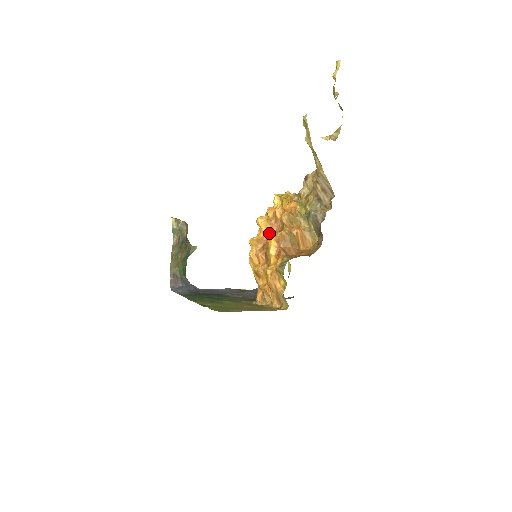
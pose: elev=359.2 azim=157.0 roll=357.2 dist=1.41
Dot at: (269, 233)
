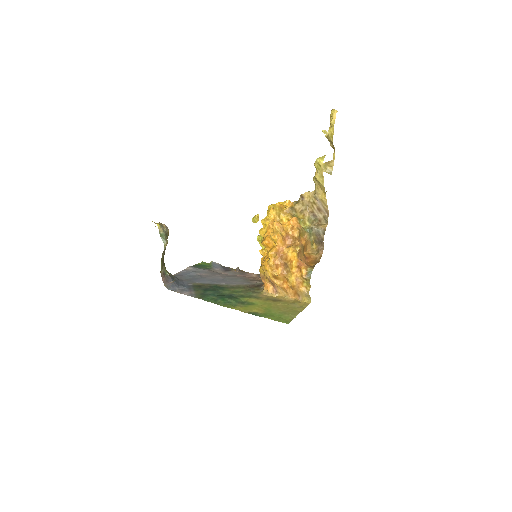
Dot at: (283, 246)
